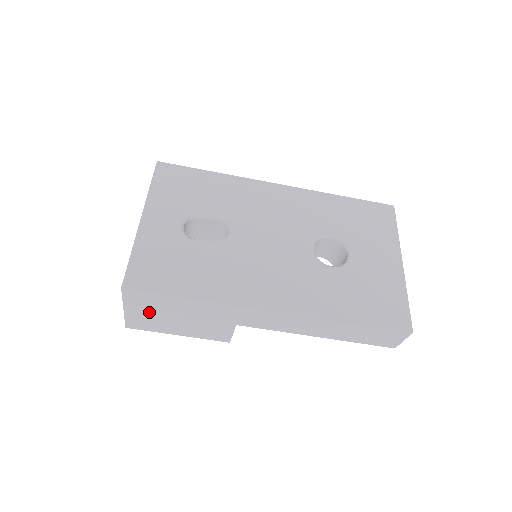
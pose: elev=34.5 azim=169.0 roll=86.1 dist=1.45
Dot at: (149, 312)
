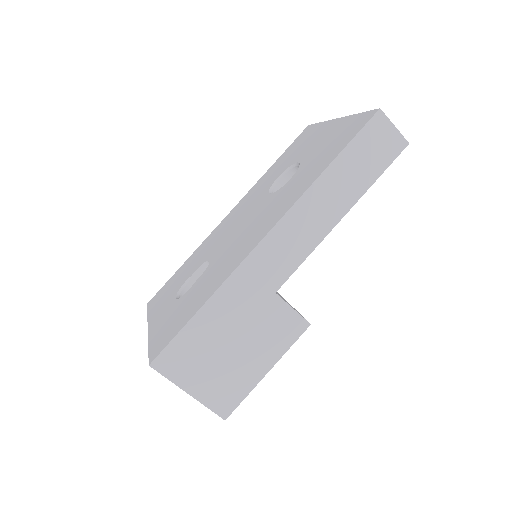
Dot at: (206, 370)
